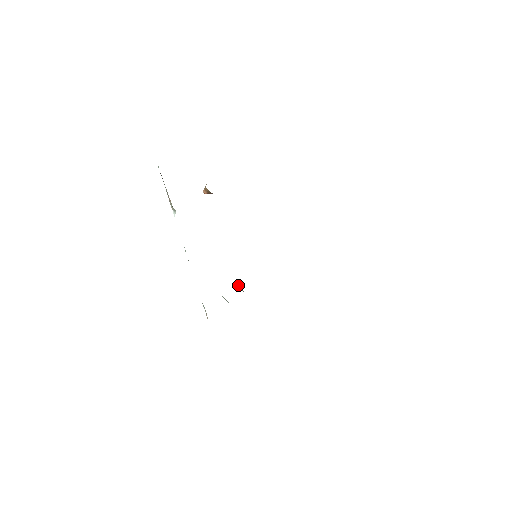
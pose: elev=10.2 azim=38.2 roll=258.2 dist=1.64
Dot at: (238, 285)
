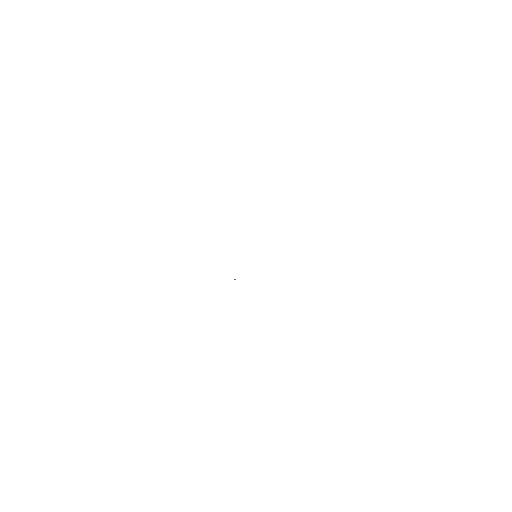
Dot at: occluded
